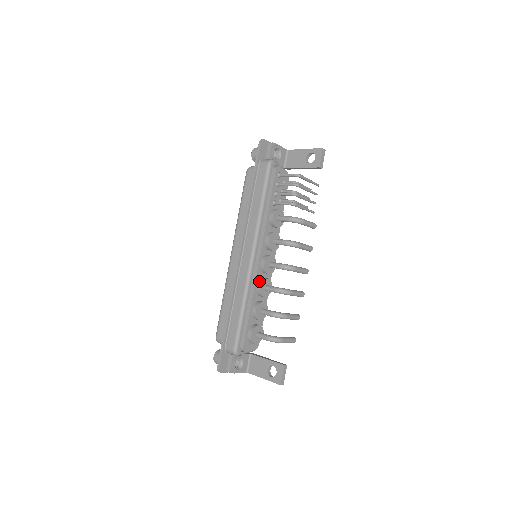
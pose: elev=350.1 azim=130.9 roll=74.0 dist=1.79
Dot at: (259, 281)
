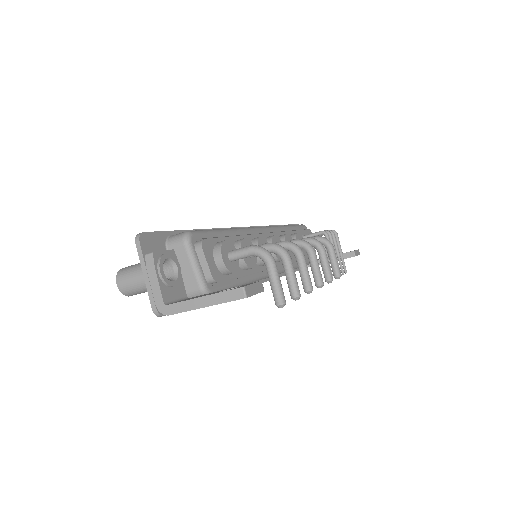
Dot at: occluded
